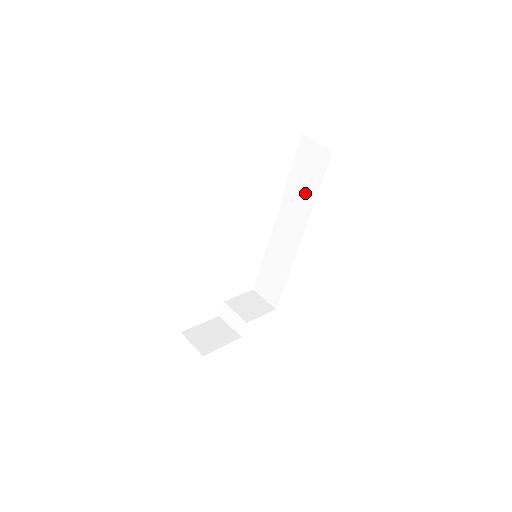
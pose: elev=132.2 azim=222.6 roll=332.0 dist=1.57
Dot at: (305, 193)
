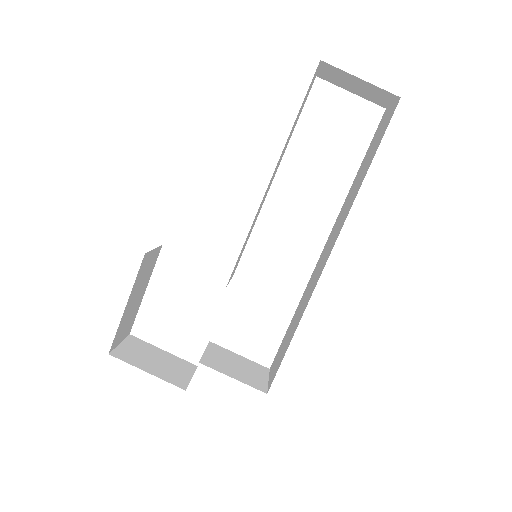
Dot at: (359, 182)
